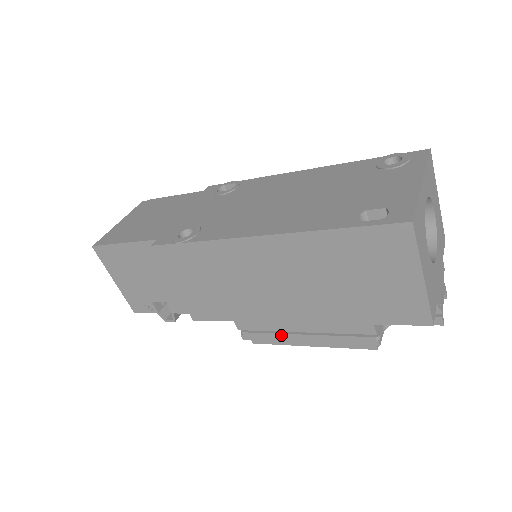
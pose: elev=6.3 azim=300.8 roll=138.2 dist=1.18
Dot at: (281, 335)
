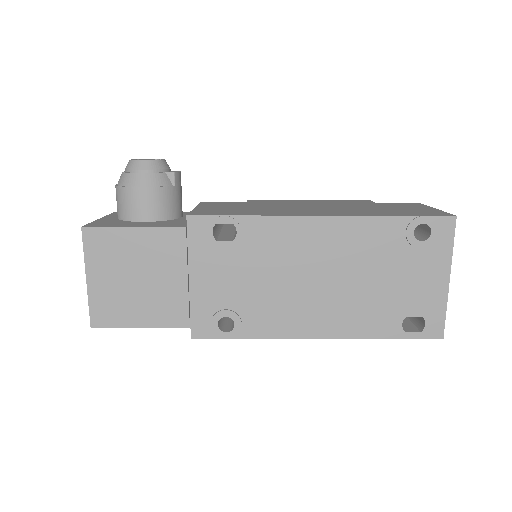
Dot at: occluded
